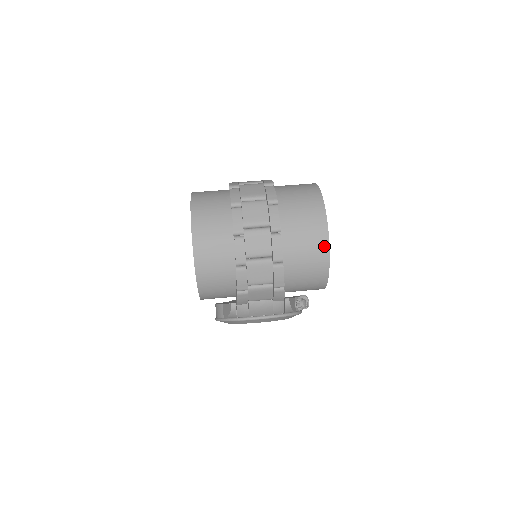
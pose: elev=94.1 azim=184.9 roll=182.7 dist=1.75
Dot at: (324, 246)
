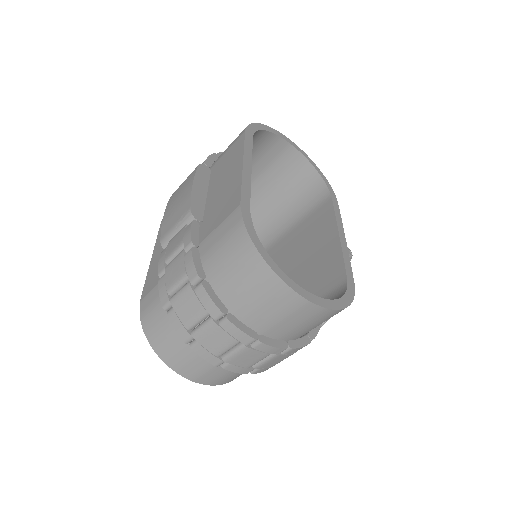
Dot at: (317, 311)
